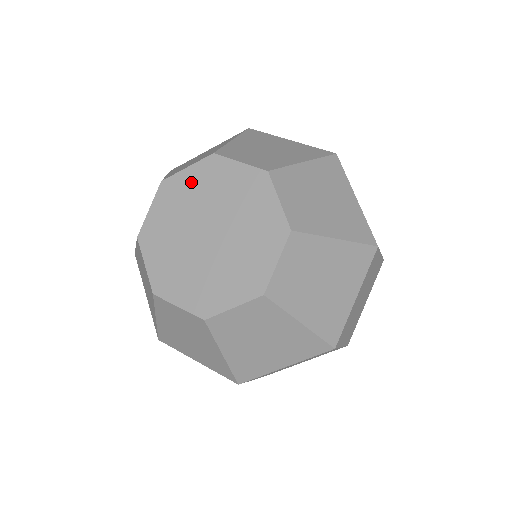
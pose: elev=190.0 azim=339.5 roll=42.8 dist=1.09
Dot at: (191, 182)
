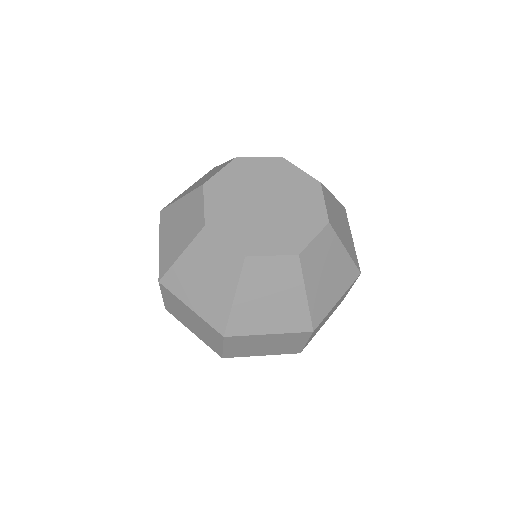
Dot at: (260, 167)
